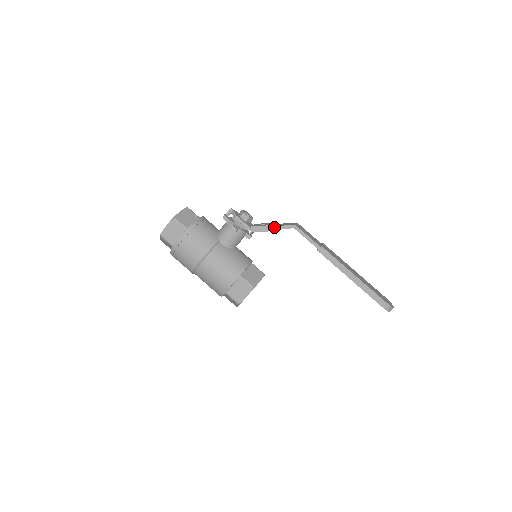
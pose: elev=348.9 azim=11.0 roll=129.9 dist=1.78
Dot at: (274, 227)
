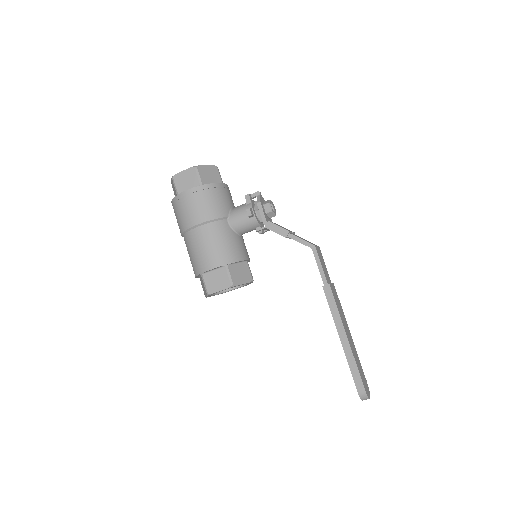
Dot at: (292, 235)
